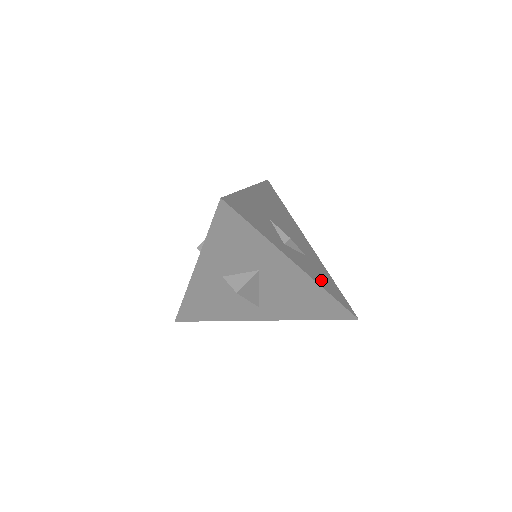
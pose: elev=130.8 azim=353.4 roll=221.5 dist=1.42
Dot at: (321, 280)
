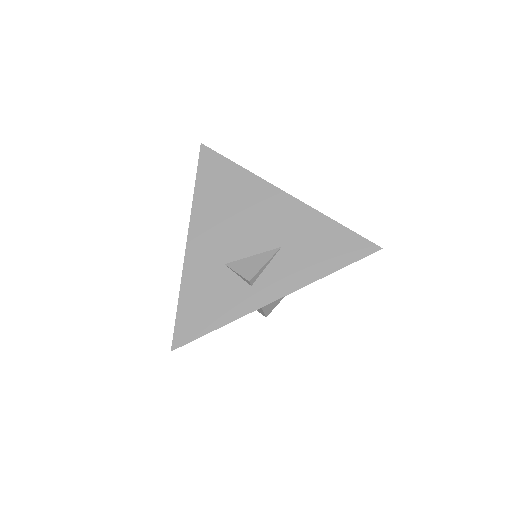
Dot at: (312, 265)
